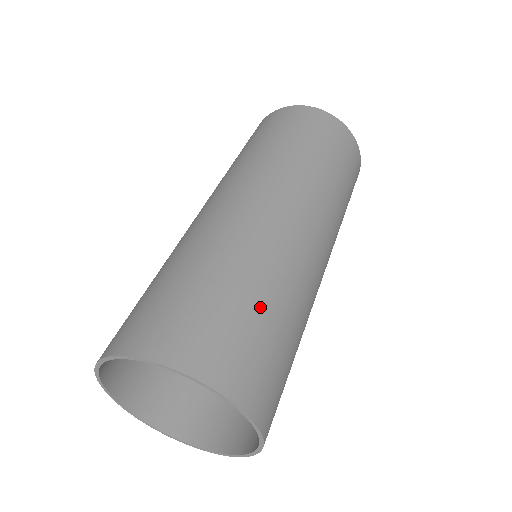
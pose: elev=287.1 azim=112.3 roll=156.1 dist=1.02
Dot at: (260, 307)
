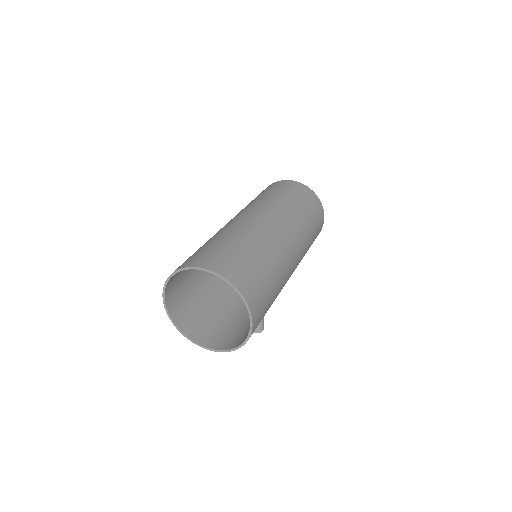
Dot at: (247, 251)
